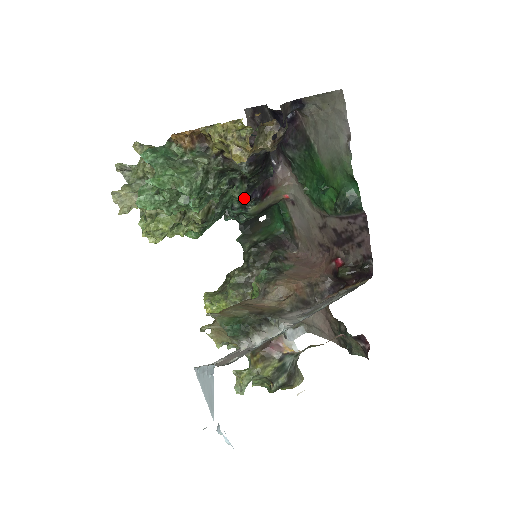
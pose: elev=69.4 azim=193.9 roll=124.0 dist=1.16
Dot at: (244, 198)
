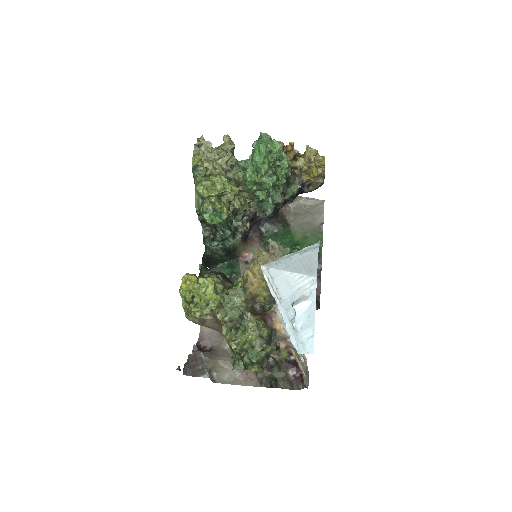
Dot at: (271, 211)
